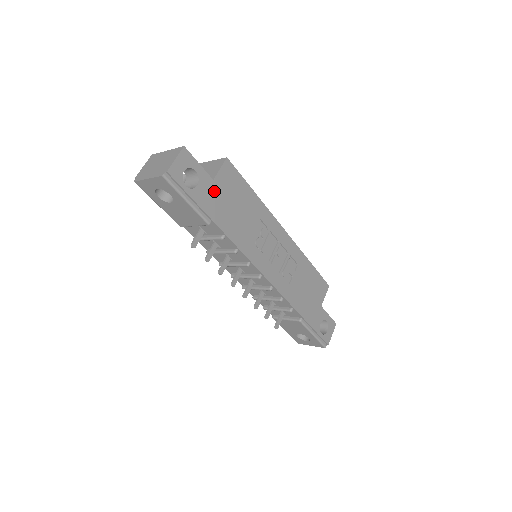
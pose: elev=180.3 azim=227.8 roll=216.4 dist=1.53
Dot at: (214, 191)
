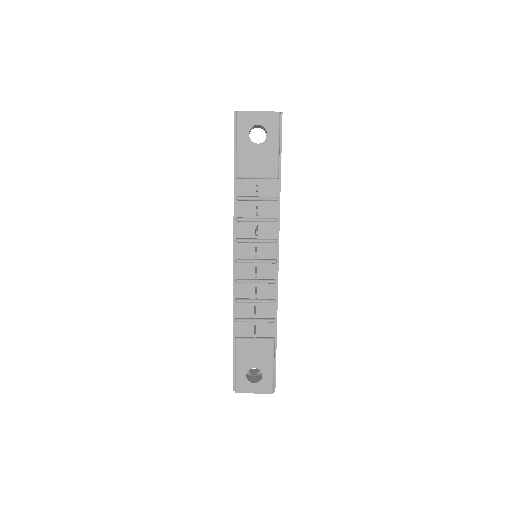
Dot at: occluded
